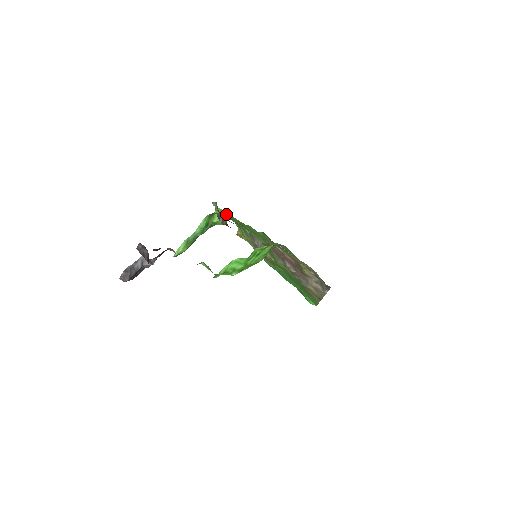
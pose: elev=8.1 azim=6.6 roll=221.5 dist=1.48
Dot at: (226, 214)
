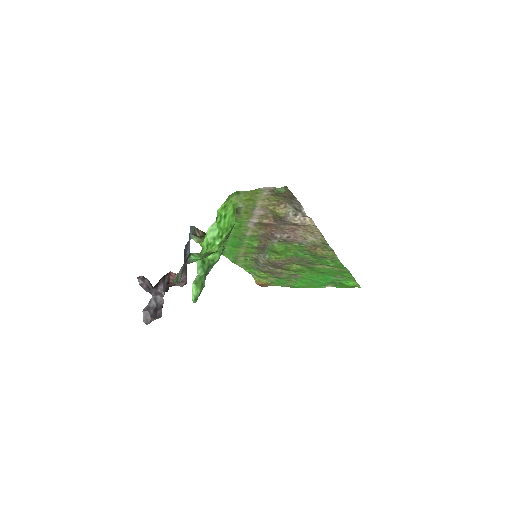
Dot at: occluded
